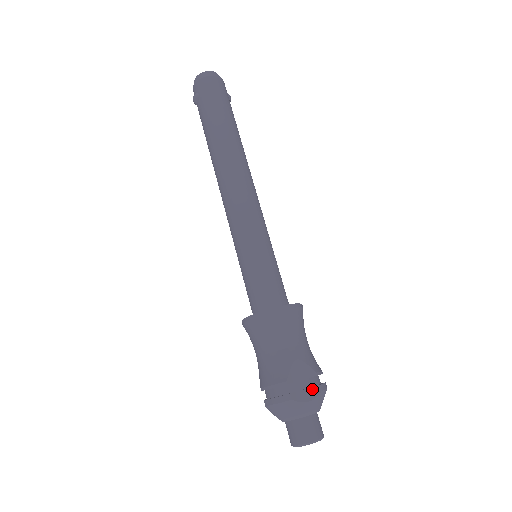
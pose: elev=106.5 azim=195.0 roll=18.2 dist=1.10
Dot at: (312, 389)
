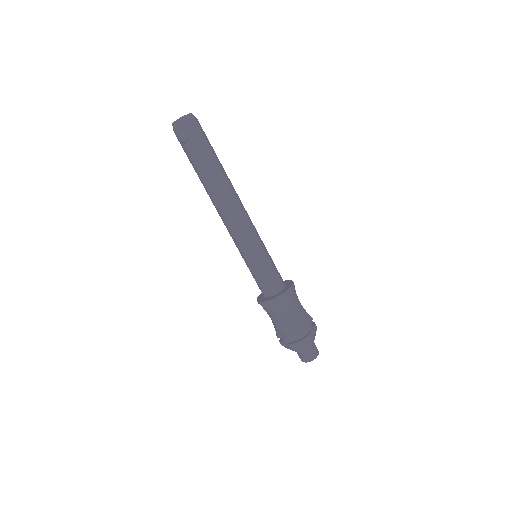
Dot at: (314, 327)
